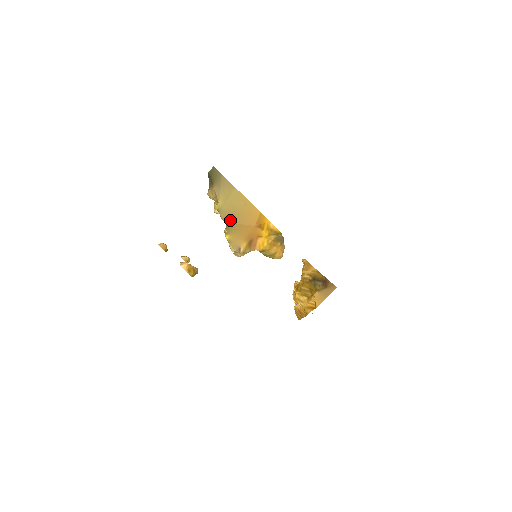
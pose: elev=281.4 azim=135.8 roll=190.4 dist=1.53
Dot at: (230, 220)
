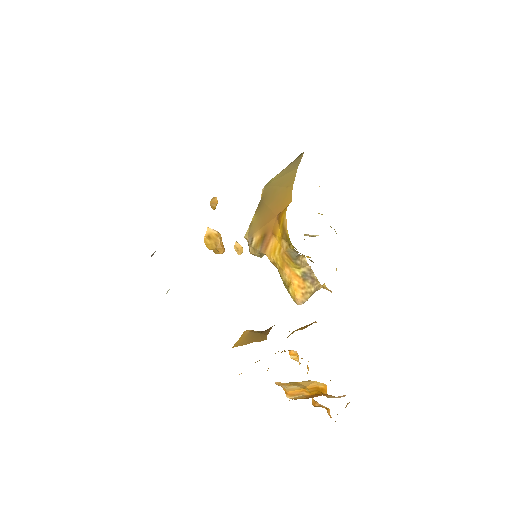
Dot at: (266, 198)
